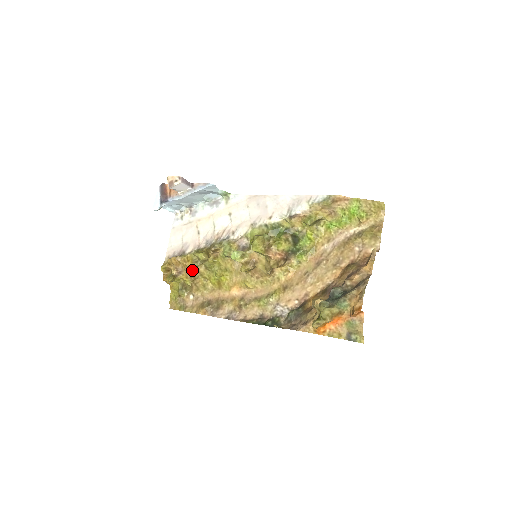
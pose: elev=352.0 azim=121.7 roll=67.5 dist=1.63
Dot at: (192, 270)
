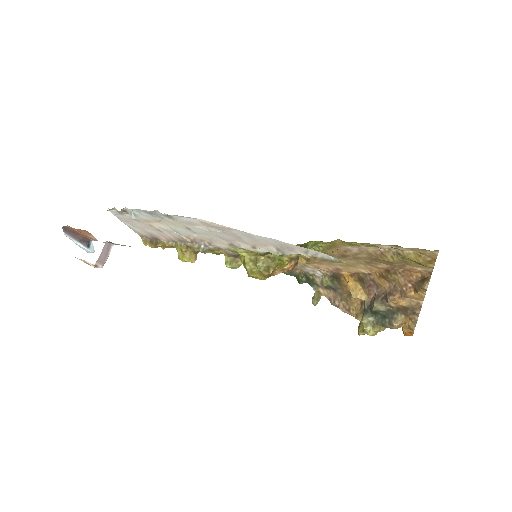
Dot at: occluded
